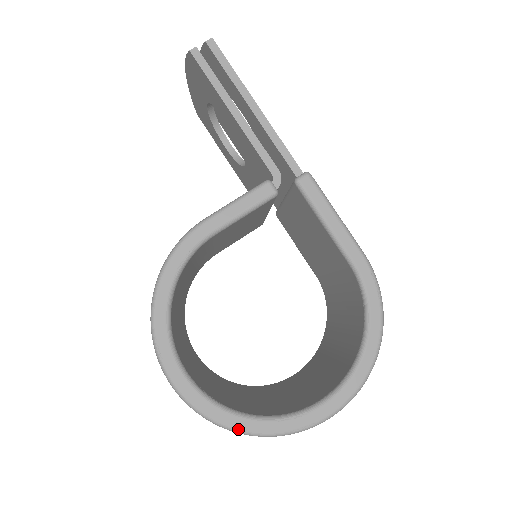
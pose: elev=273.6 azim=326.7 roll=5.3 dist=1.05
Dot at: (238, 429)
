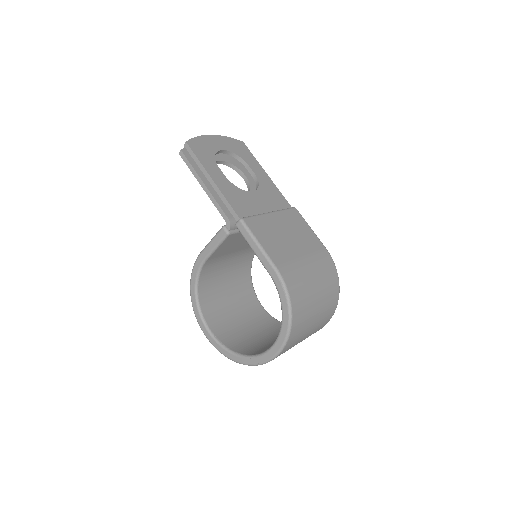
Dot at: (232, 359)
